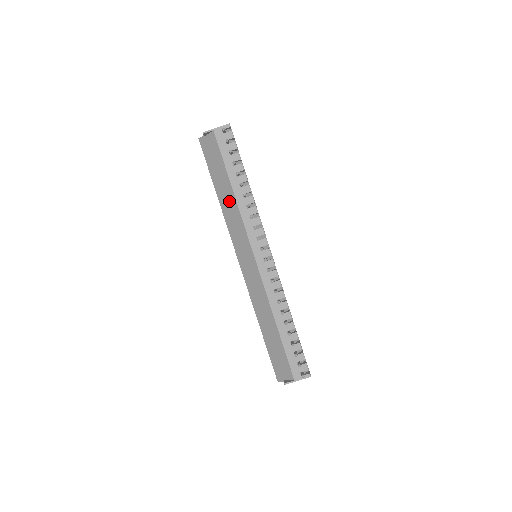
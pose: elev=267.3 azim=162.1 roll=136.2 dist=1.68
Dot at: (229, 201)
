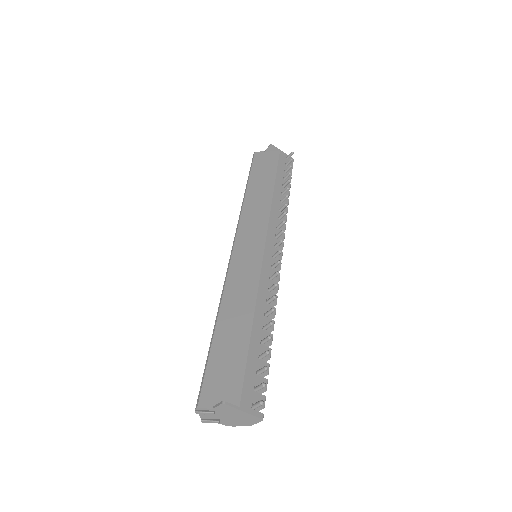
Dot at: (261, 196)
